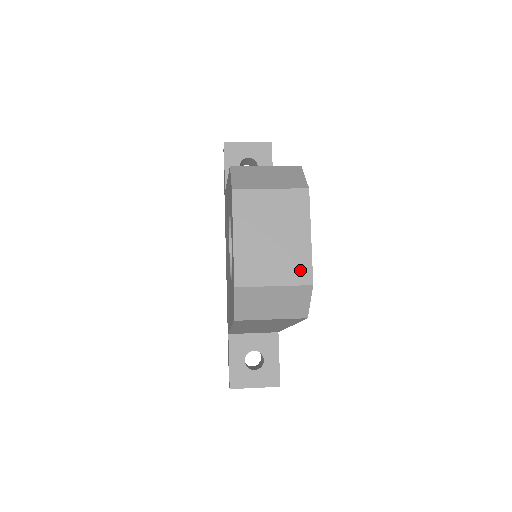
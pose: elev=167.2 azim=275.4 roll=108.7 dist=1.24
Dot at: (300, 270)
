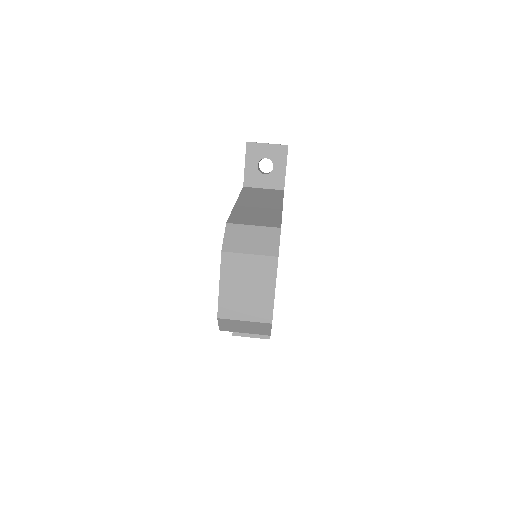
Dot at: (264, 313)
